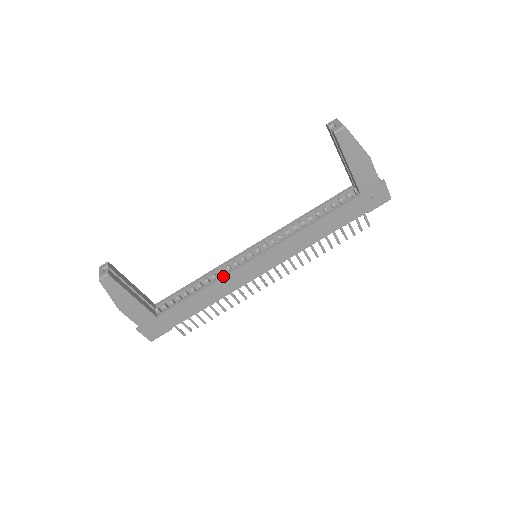
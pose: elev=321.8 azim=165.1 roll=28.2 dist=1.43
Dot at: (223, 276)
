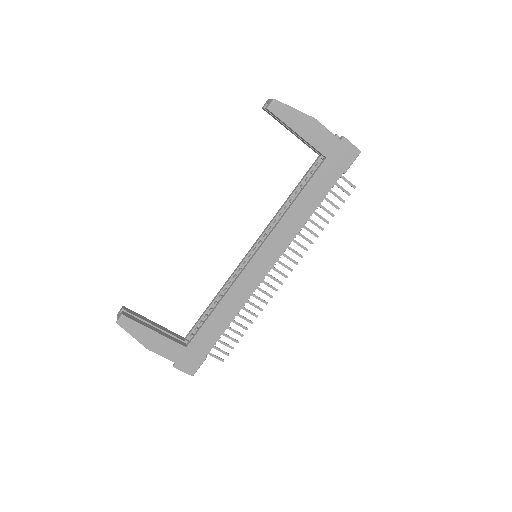
Dot at: (231, 285)
